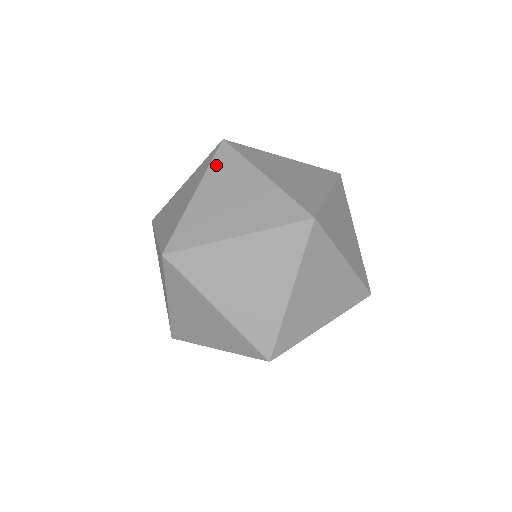
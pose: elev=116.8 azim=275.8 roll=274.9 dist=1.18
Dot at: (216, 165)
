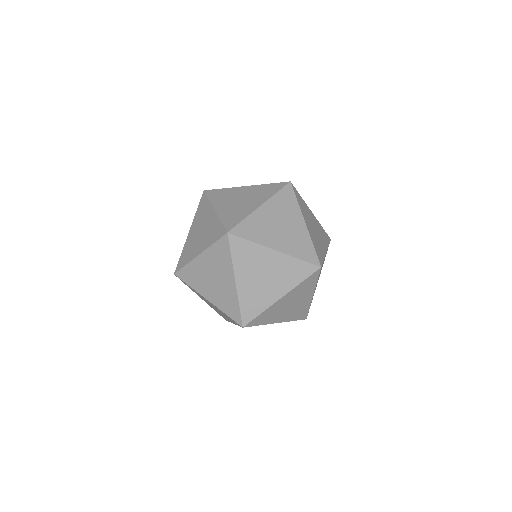
Dot at: occluded
